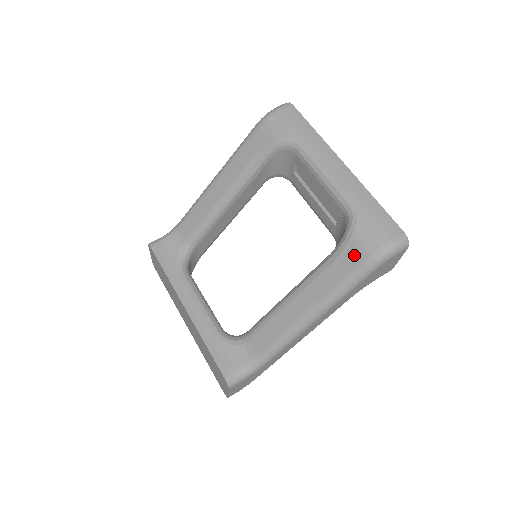
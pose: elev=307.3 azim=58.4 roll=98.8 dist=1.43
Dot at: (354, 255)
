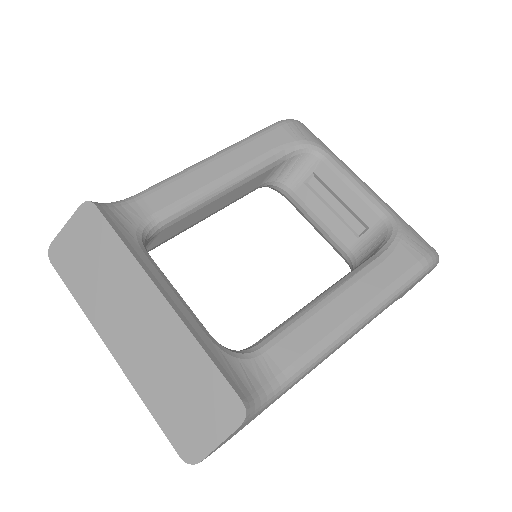
Dot at: (407, 255)
